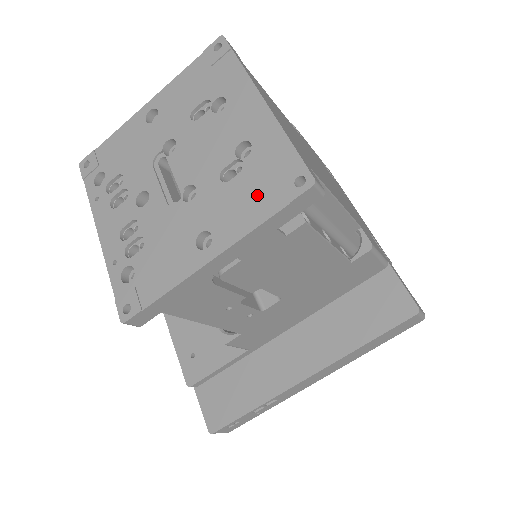
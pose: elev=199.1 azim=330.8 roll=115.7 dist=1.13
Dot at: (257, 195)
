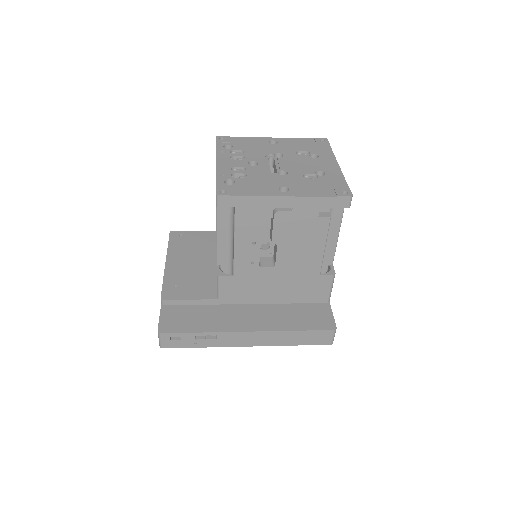
Dot at: (321, 188)
